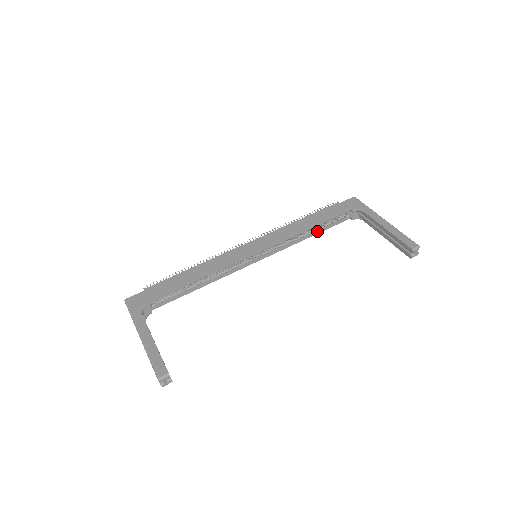
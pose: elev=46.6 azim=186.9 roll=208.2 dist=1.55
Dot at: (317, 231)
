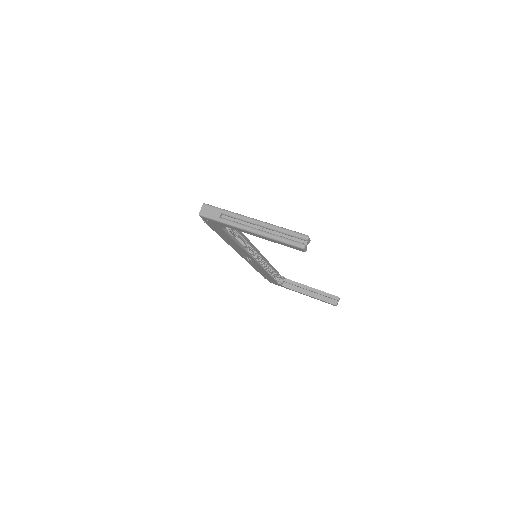
Dot at: (270, 275)
